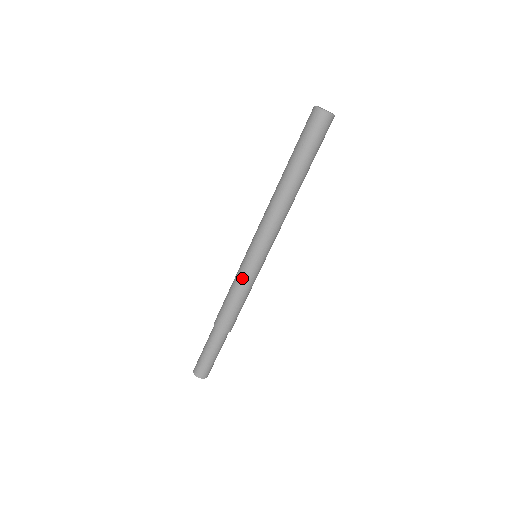
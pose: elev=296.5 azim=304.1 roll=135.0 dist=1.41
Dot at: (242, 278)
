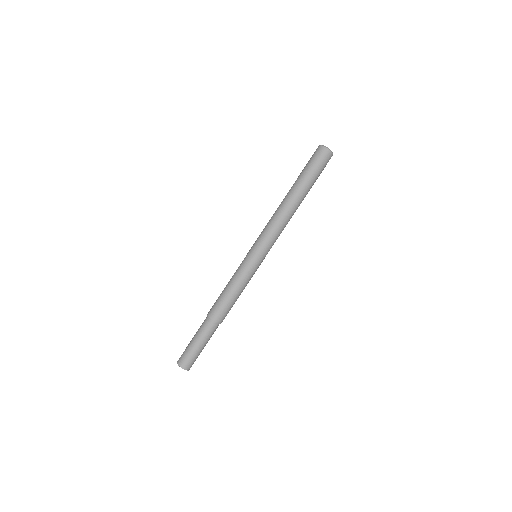
Dot at: (238, 268)
